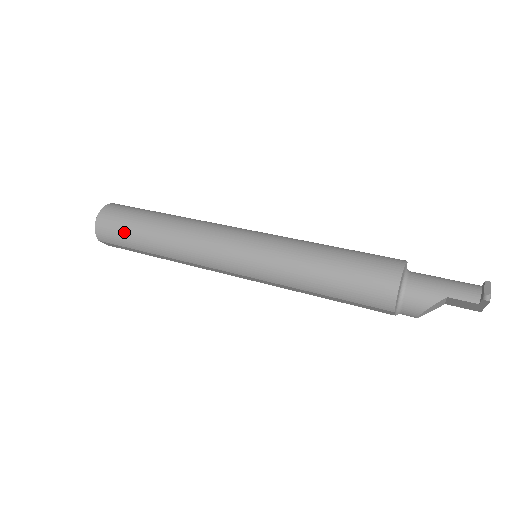
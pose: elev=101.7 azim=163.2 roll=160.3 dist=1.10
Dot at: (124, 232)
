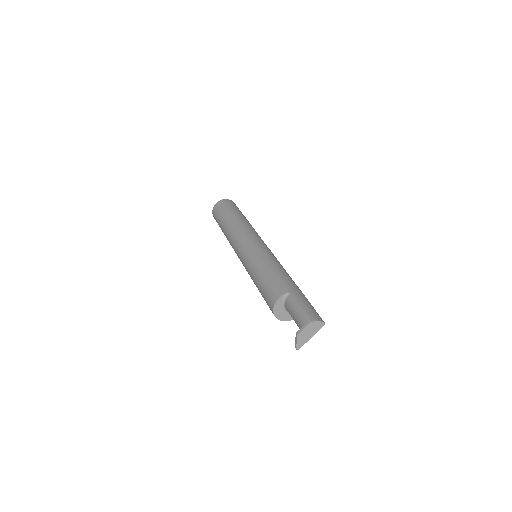
Dot at: occluded
